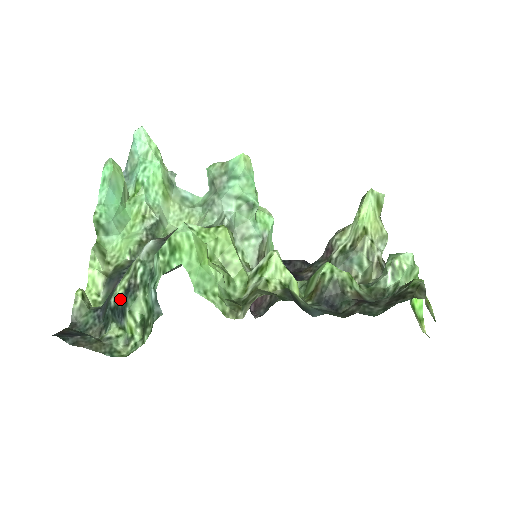
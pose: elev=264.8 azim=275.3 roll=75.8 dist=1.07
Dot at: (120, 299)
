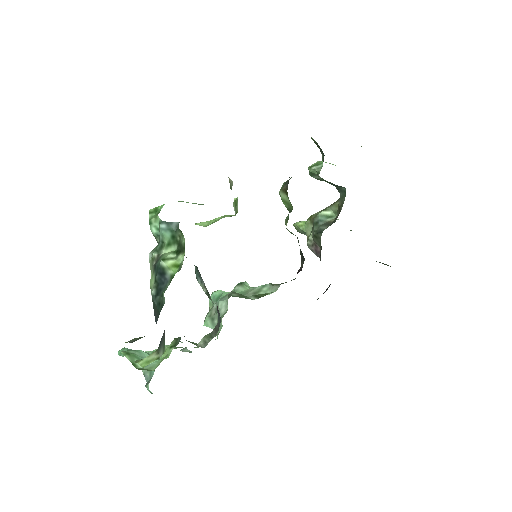
Dot at: (154, 277)
